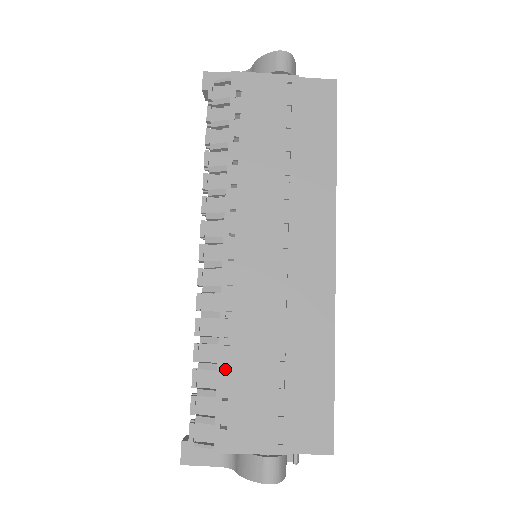
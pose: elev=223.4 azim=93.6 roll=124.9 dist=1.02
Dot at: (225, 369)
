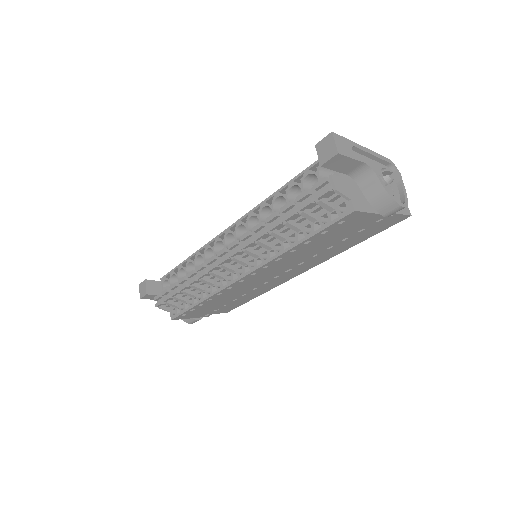
Dot at: occluded
